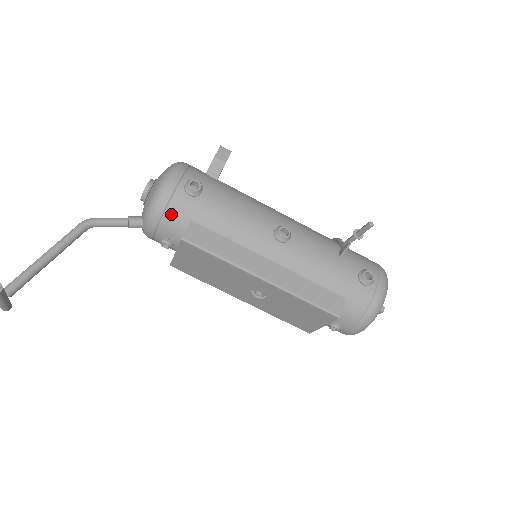
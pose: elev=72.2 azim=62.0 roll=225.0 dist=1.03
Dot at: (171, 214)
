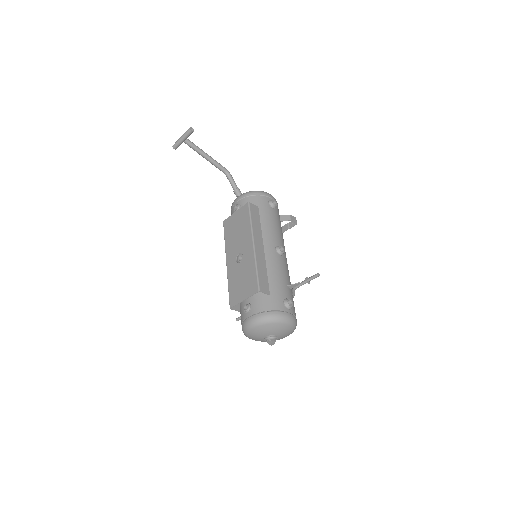
Dot at: (255, 198)
